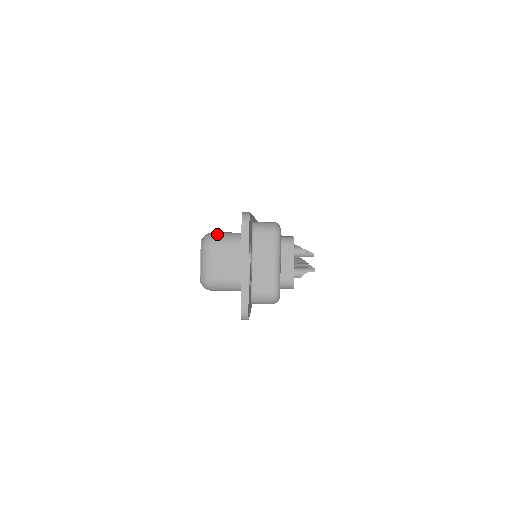
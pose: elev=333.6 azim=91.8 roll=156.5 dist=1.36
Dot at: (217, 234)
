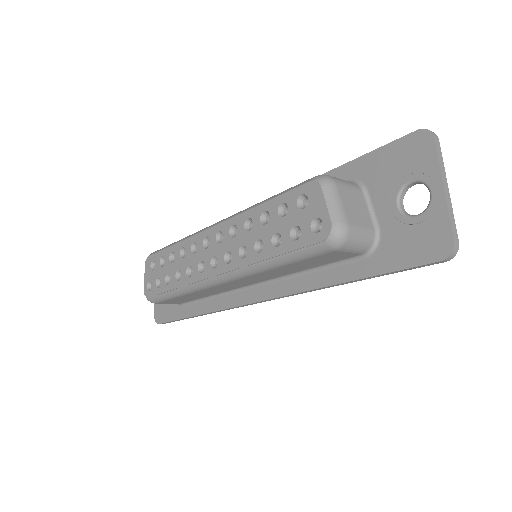
Dot at: occluded
